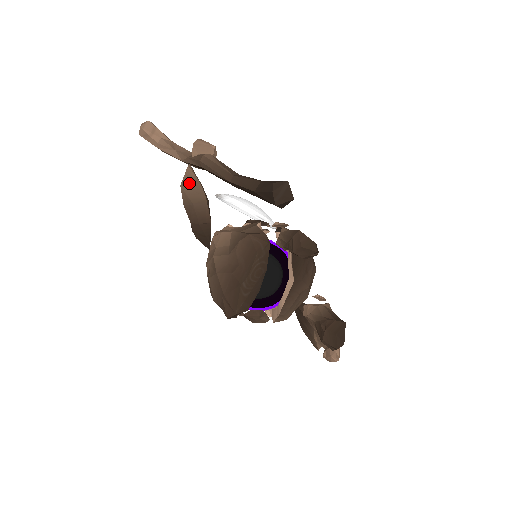
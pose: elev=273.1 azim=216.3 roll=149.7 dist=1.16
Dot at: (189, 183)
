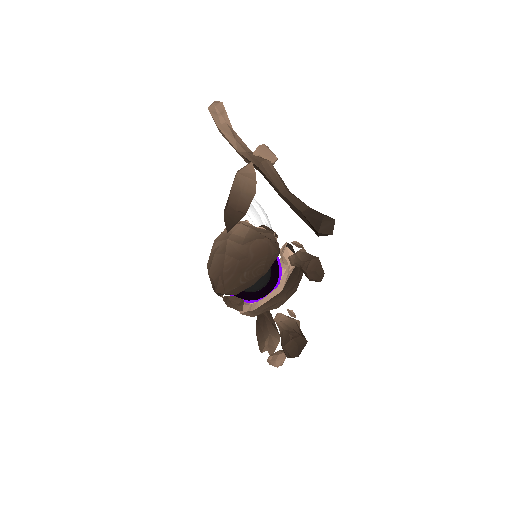
Dot at: (246, 175)
